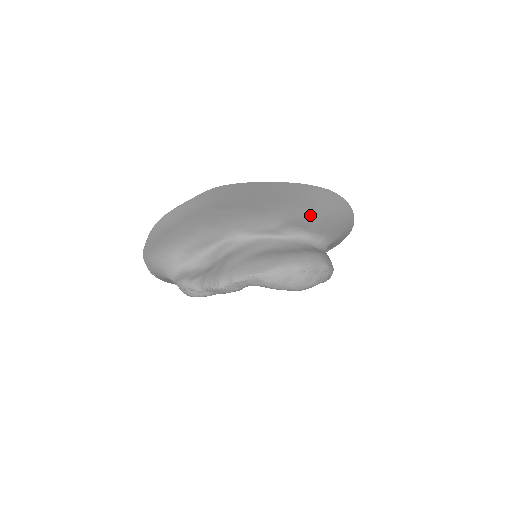
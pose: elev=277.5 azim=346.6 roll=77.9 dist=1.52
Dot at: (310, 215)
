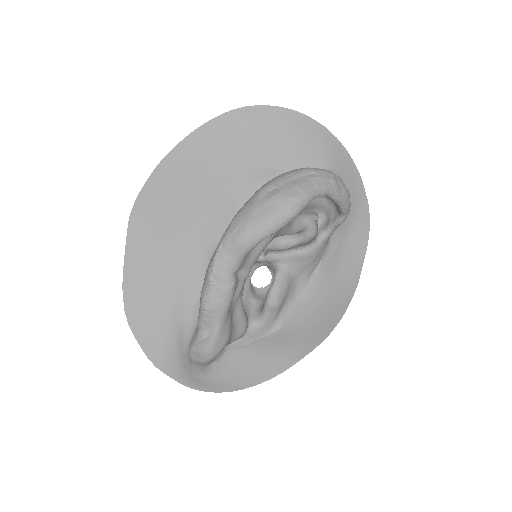
Dot at: (252, 155)
